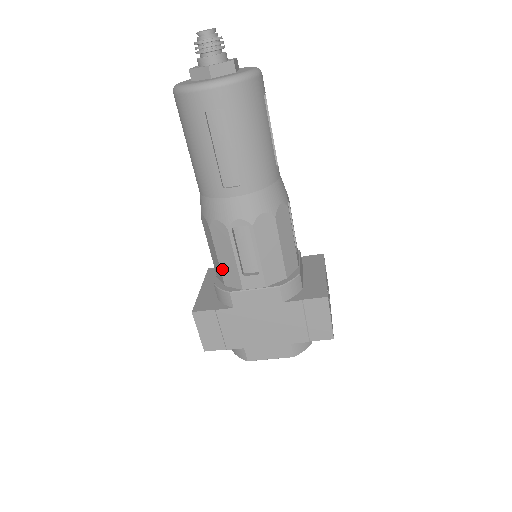
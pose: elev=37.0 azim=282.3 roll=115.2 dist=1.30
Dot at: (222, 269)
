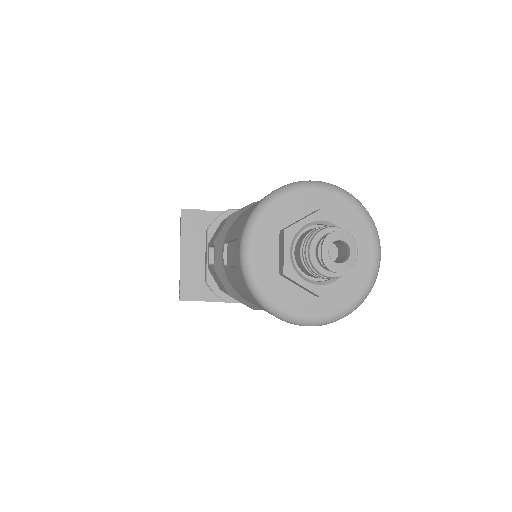
Dot at: occluded
